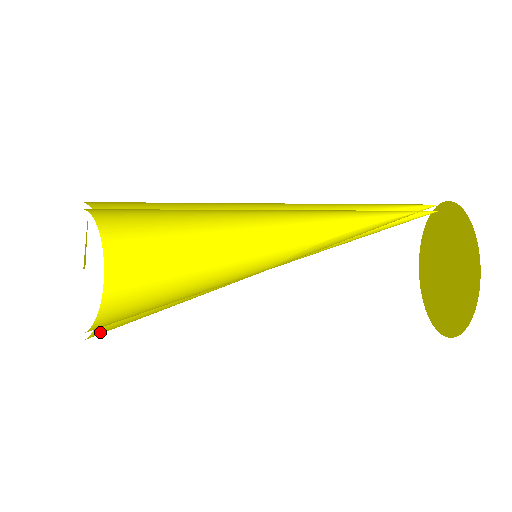
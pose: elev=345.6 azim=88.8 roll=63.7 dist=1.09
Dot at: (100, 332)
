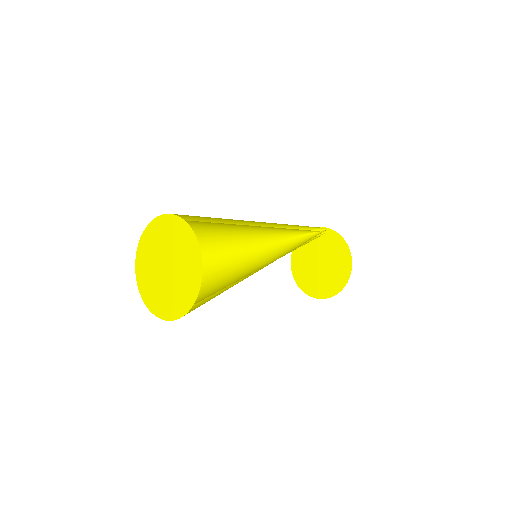
Dot at: occluded
